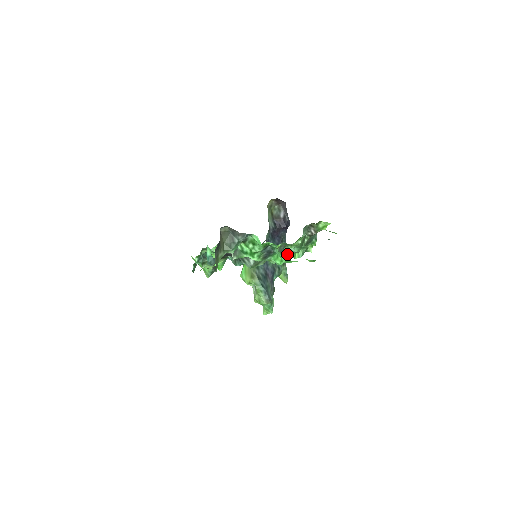
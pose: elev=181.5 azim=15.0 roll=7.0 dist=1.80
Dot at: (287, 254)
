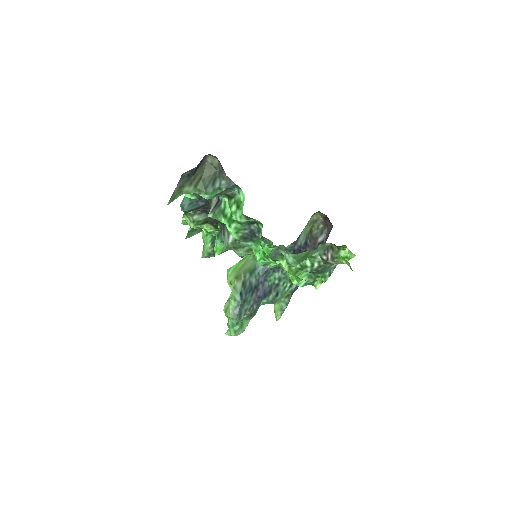
Dot at: (285, 269)
